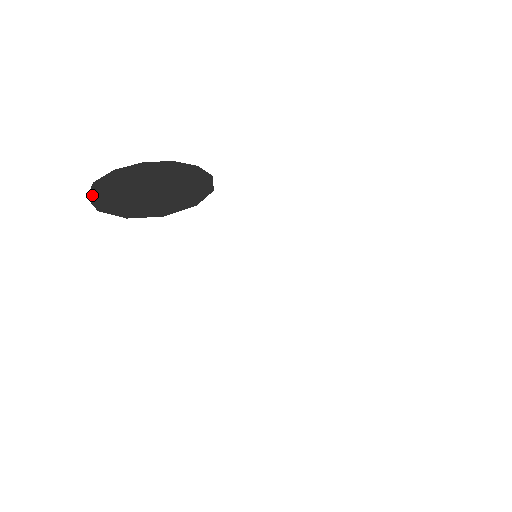
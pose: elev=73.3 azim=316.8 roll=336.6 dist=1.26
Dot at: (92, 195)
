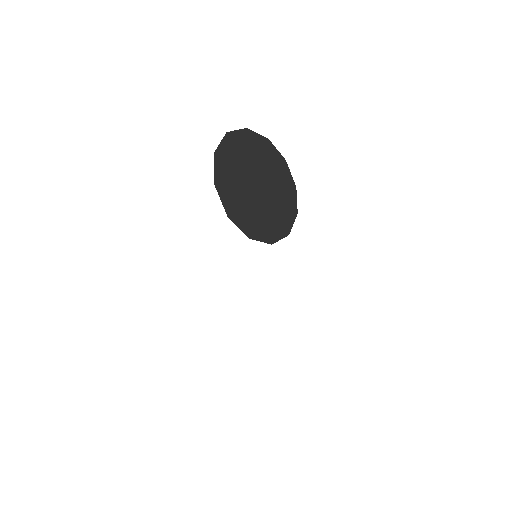
Dot at: (219, 153)
